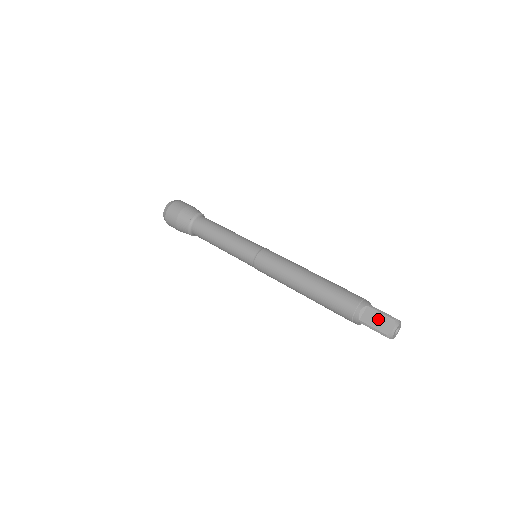
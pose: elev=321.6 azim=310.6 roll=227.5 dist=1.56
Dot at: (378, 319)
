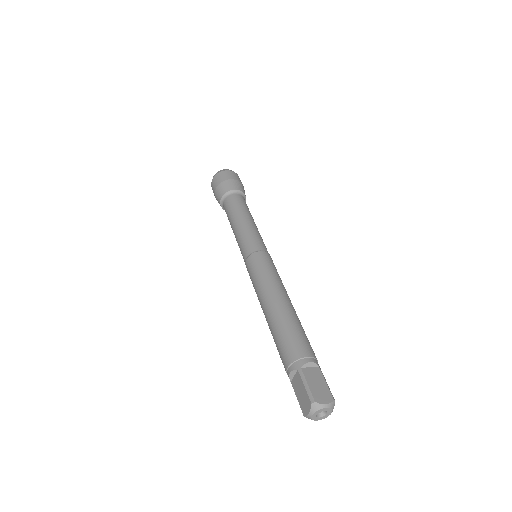
Dot at: (301, 392)
